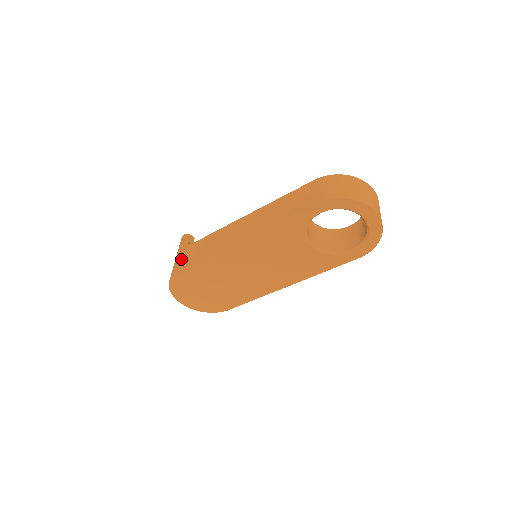
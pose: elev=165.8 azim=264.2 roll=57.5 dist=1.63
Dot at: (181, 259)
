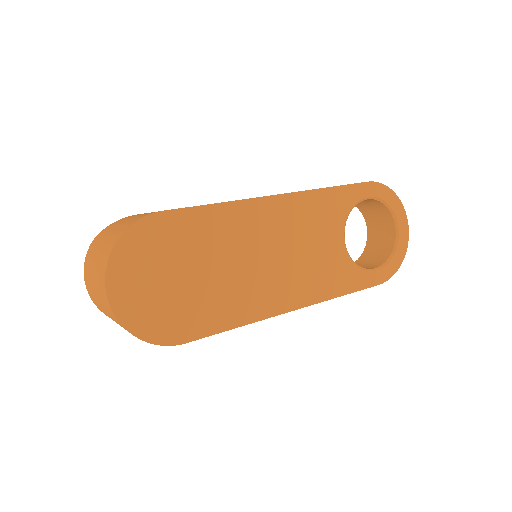
Dot at: occluded
